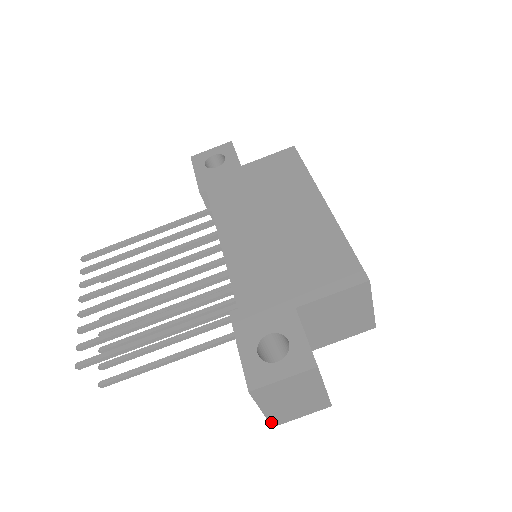
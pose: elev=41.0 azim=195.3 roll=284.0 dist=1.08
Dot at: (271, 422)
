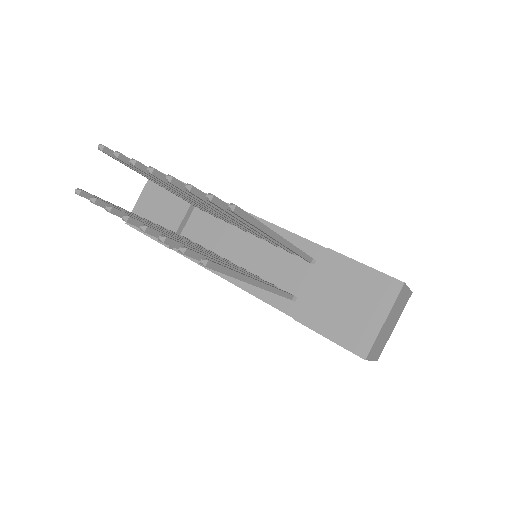
Dot at: (371, 349)
